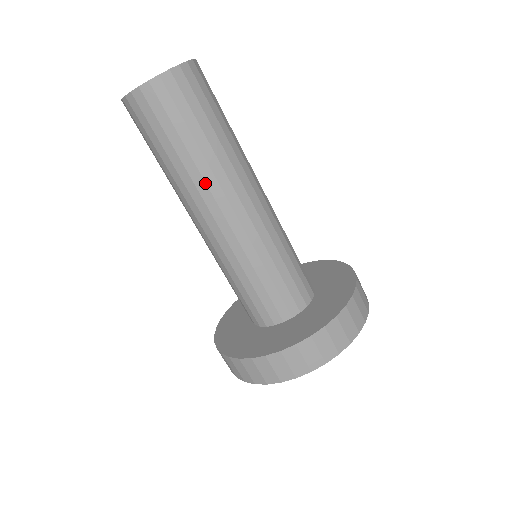
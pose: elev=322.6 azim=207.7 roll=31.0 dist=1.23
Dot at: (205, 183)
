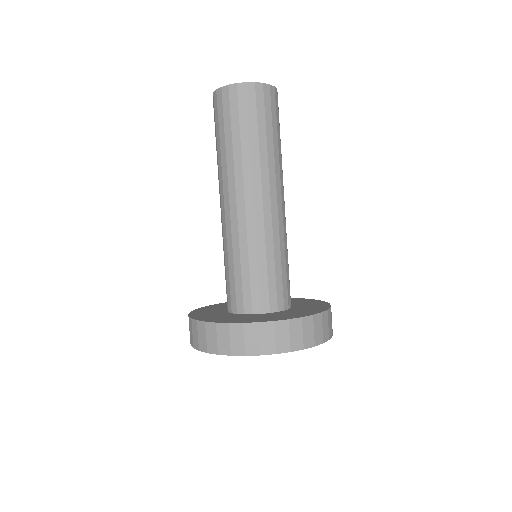
Dot at: (251, 170)
